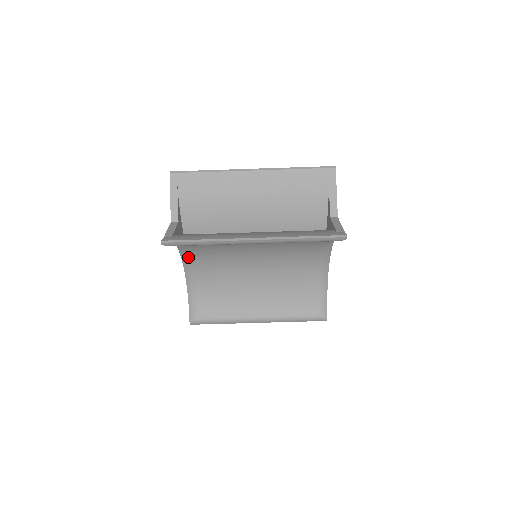
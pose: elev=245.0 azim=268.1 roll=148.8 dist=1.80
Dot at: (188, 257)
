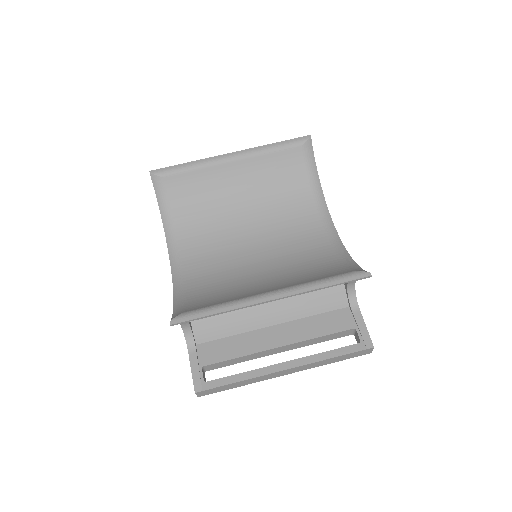
Dot at: (178, 258)
